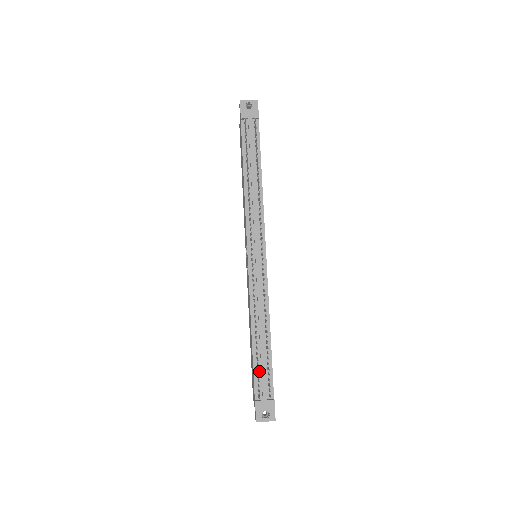
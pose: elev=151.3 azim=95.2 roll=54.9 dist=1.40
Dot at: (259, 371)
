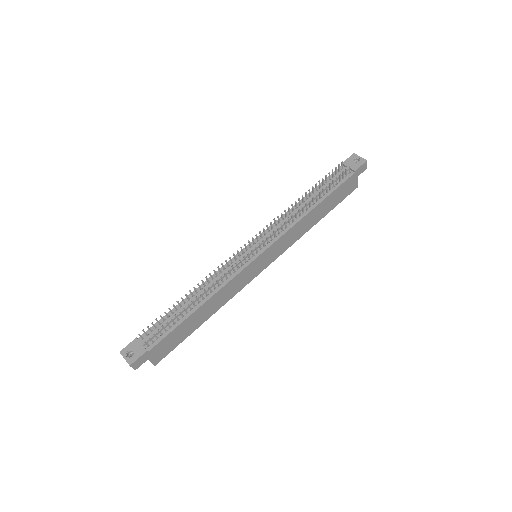
Dot at: (164, 323)
